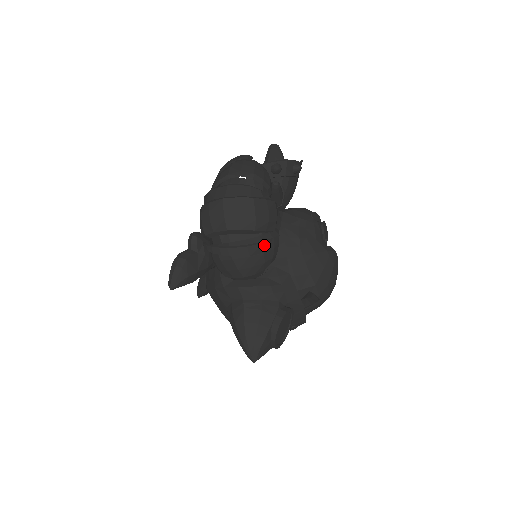
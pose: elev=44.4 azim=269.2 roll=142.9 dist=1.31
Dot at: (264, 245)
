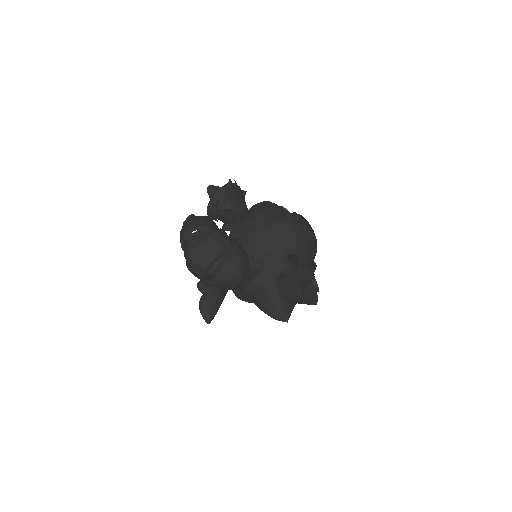
Dot at: (229, 259)
